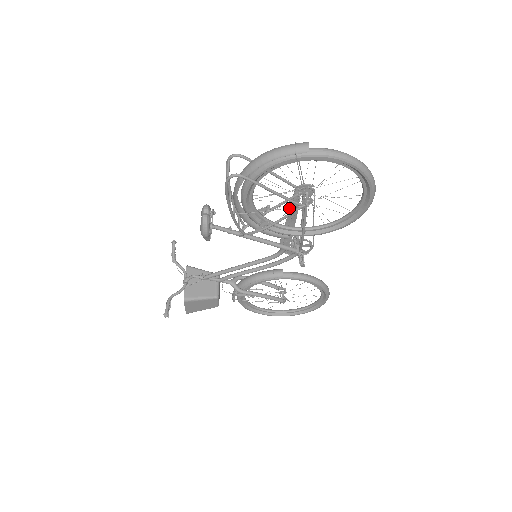
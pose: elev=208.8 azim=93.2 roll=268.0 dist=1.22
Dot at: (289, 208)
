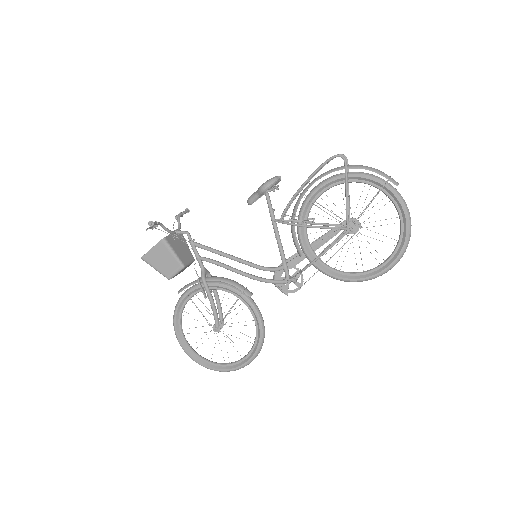
Dot at: (326, 233)
